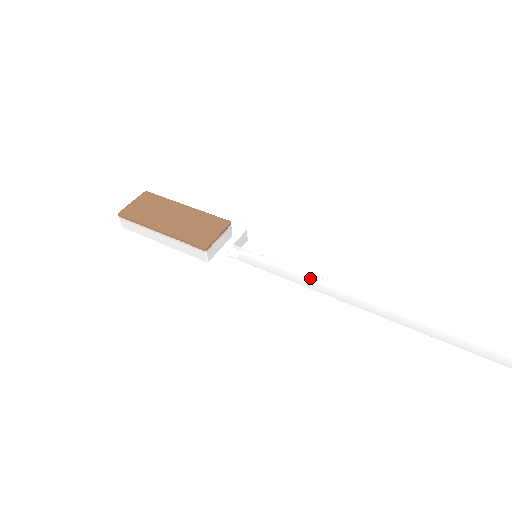
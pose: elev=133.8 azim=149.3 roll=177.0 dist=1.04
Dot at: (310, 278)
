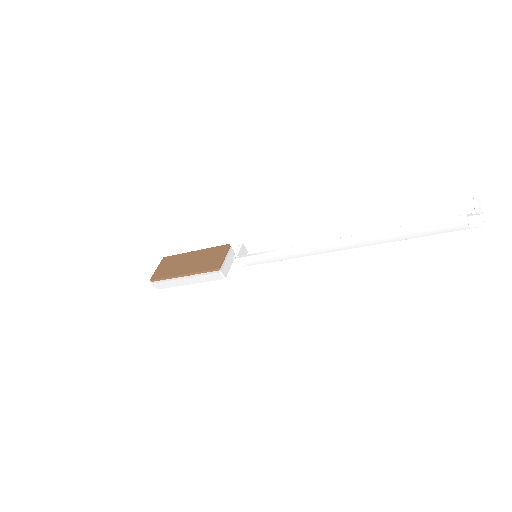
Dot at: (298, 248)
